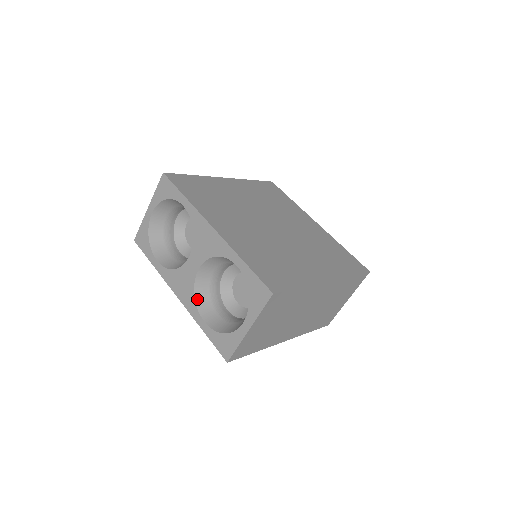
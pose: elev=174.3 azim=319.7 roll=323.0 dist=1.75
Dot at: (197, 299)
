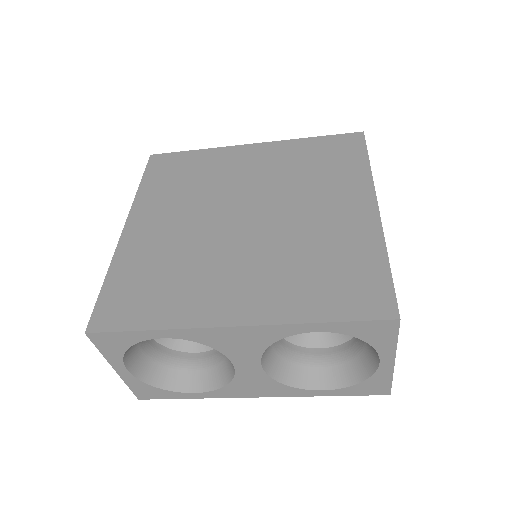
Dot at: (288, 382)
